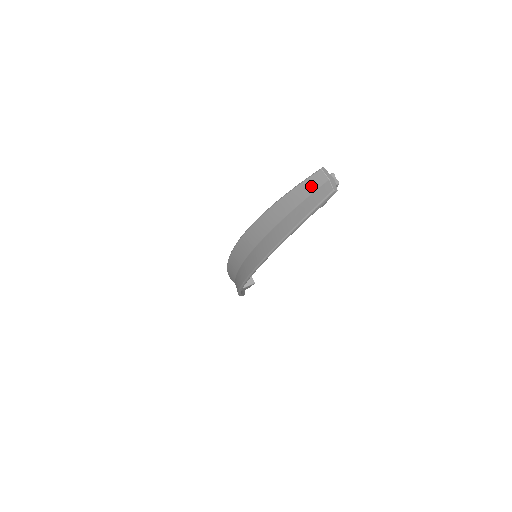
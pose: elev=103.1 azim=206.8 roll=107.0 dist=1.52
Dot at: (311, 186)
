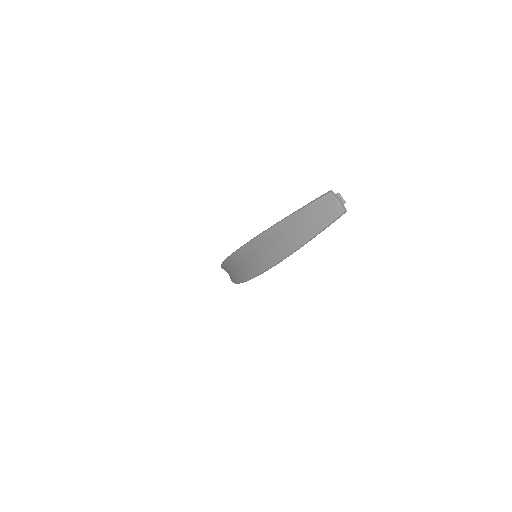
Dot at: (320, 207)
